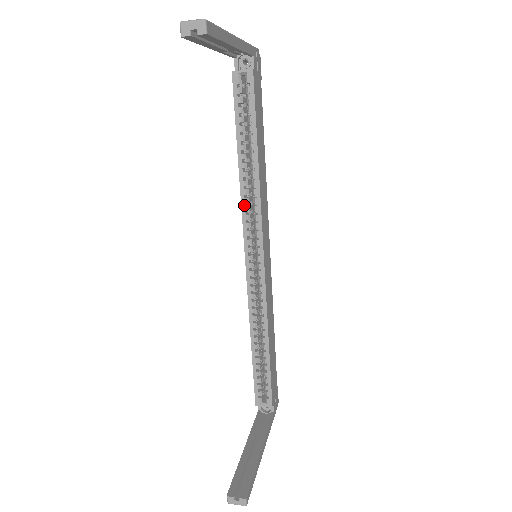
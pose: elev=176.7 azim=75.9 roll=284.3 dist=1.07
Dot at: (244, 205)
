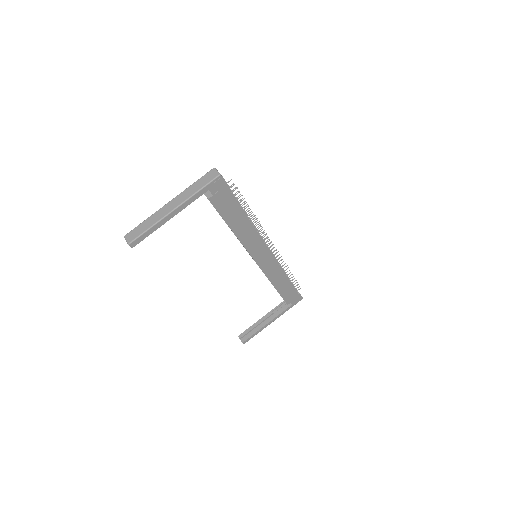
Dot at: occluded
